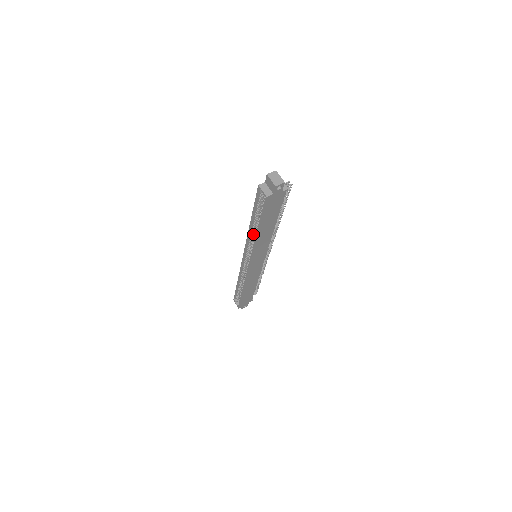
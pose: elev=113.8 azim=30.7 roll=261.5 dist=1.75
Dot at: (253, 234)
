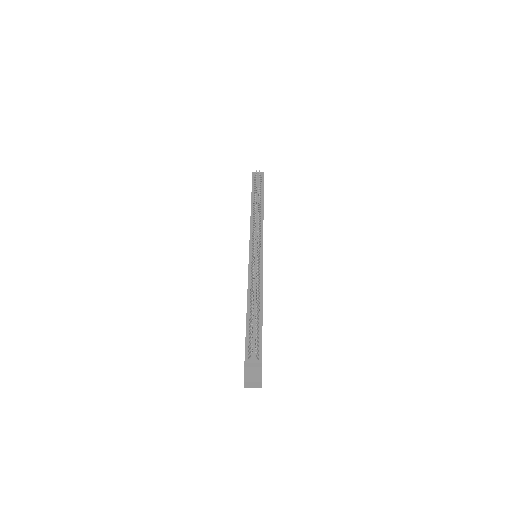
Dot at: occluded
